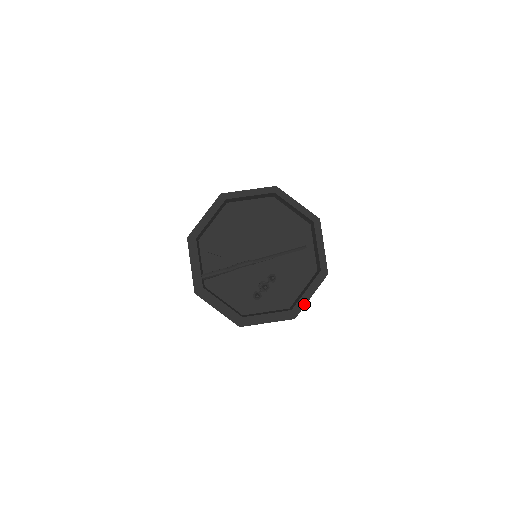
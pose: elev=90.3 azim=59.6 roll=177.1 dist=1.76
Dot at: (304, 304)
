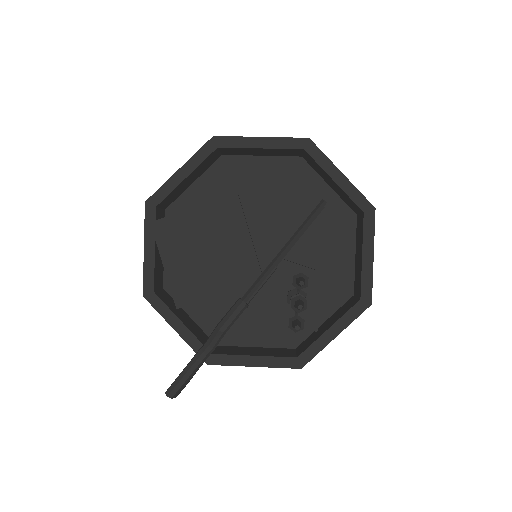
Dot at: occluded
